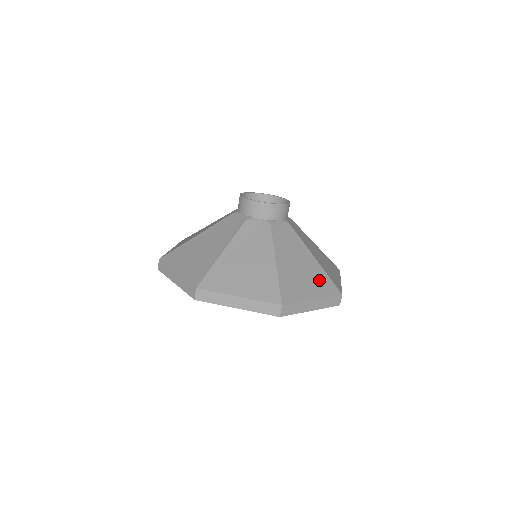
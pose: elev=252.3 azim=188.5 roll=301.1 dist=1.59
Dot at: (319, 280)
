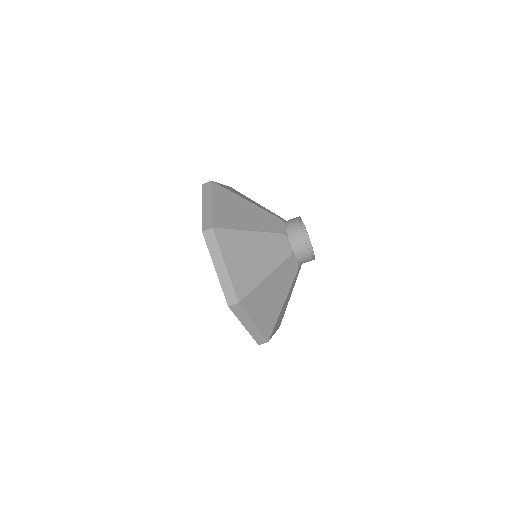
Dot at: occluded
